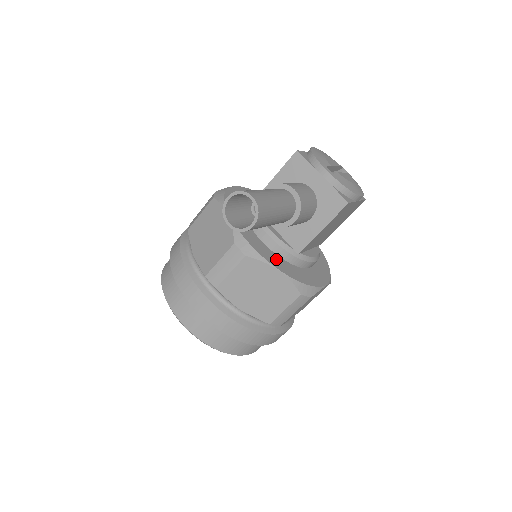
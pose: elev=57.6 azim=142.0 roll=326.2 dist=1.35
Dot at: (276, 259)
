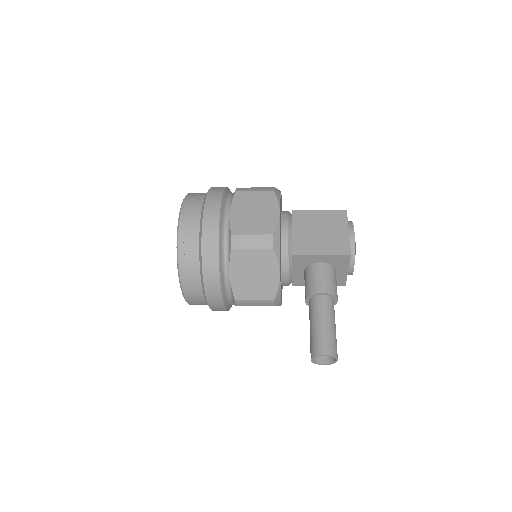
Dot at: occluded
